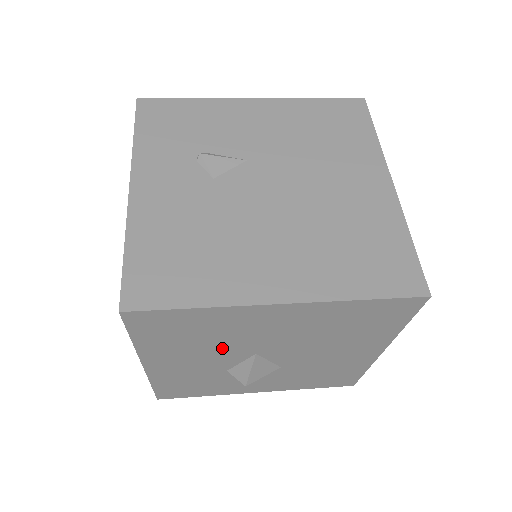
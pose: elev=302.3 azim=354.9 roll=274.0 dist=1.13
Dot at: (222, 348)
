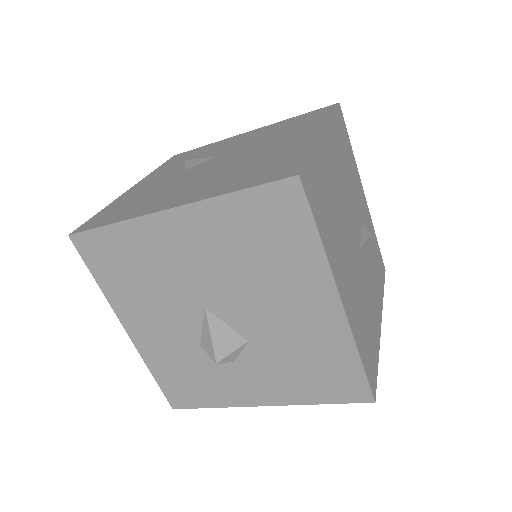
Dot at: (169, 296)
